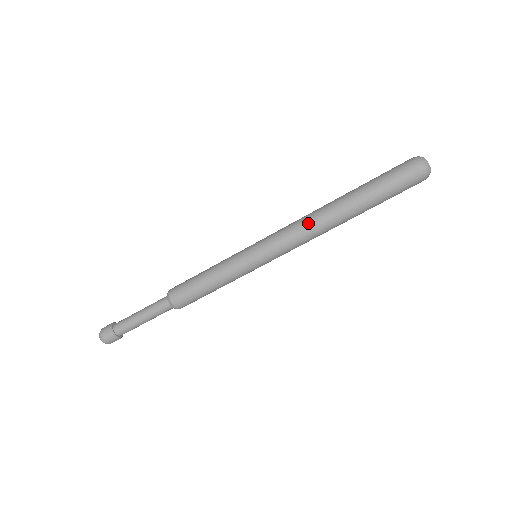
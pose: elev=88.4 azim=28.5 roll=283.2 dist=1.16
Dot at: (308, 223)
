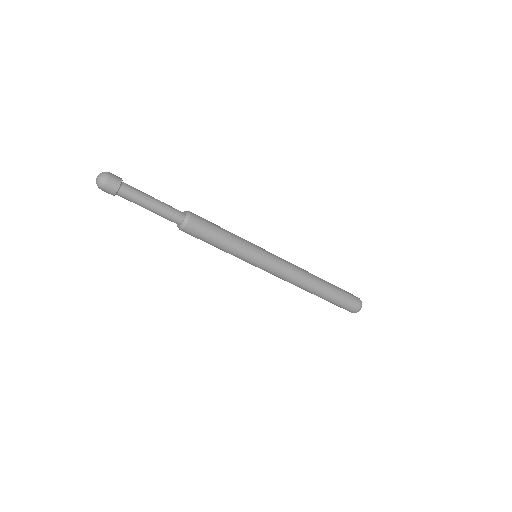
Dot at: (301, 274)
